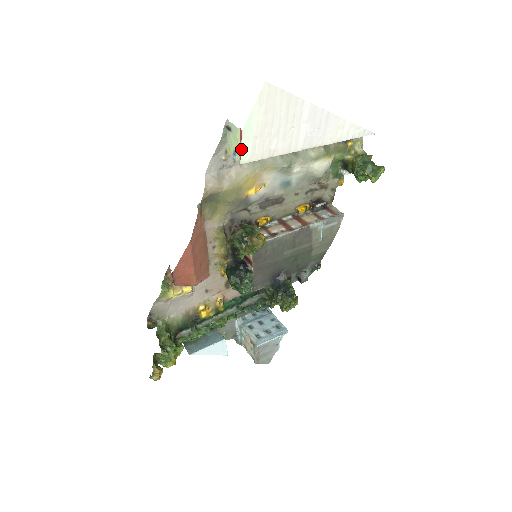
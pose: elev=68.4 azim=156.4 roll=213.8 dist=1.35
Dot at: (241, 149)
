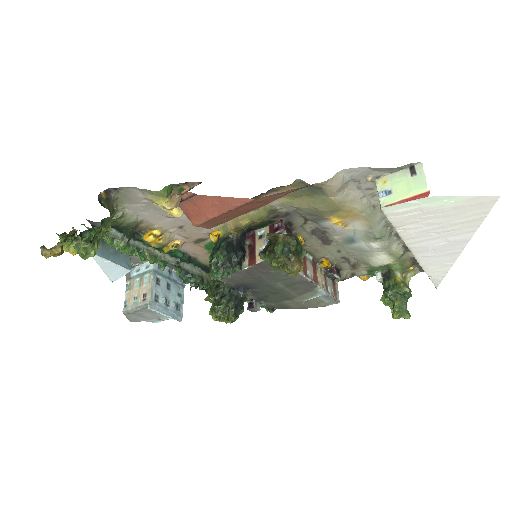
Dot at: (403, 202)
